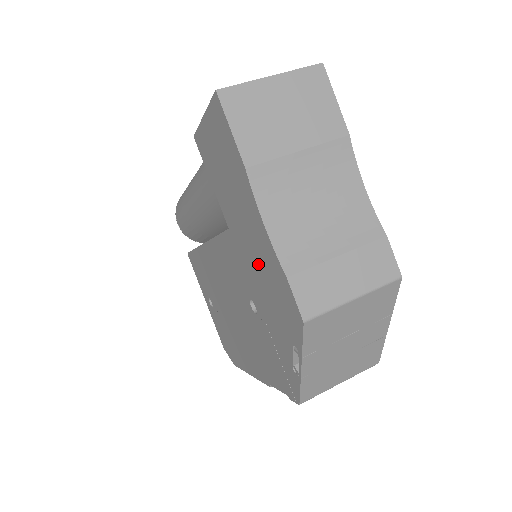
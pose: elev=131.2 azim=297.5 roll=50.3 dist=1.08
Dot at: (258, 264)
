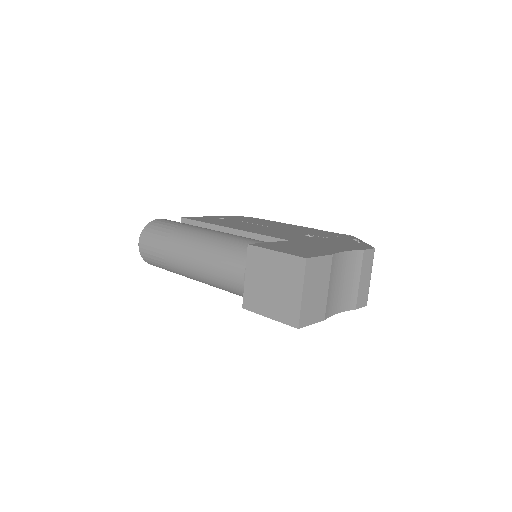
Dot at: occluded
